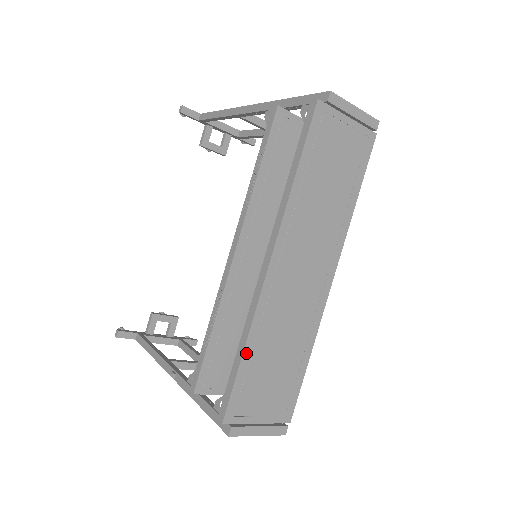
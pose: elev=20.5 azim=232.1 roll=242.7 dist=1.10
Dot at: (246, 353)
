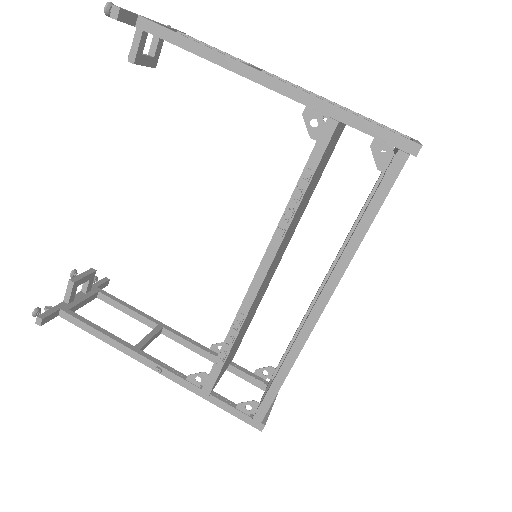
Dot at: occluded
